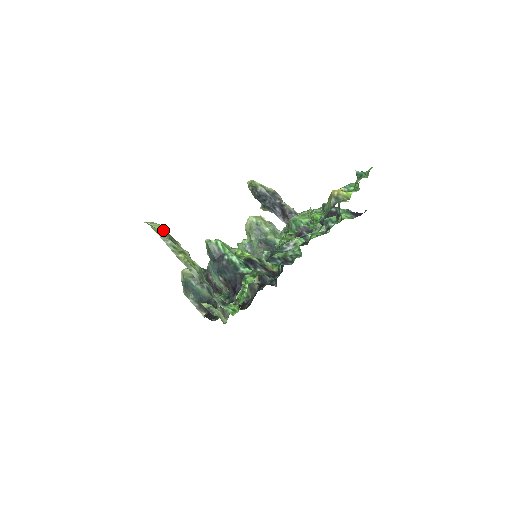
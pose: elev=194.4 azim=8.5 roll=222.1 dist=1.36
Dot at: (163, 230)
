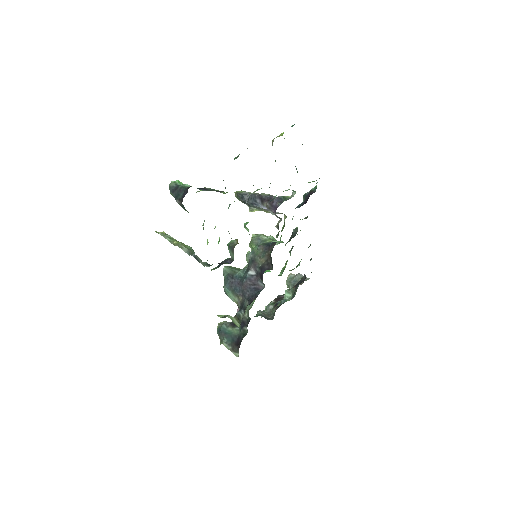
Dot at: occluded
